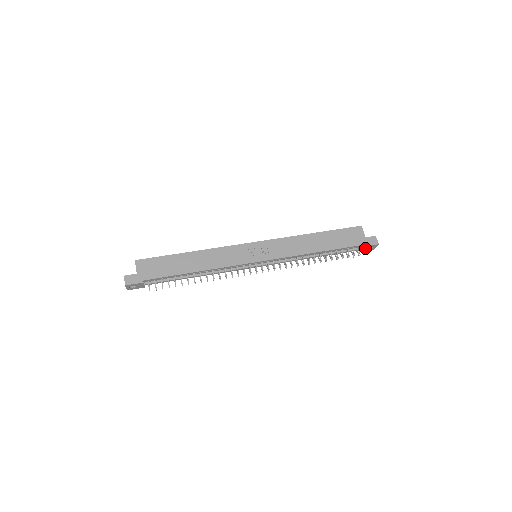
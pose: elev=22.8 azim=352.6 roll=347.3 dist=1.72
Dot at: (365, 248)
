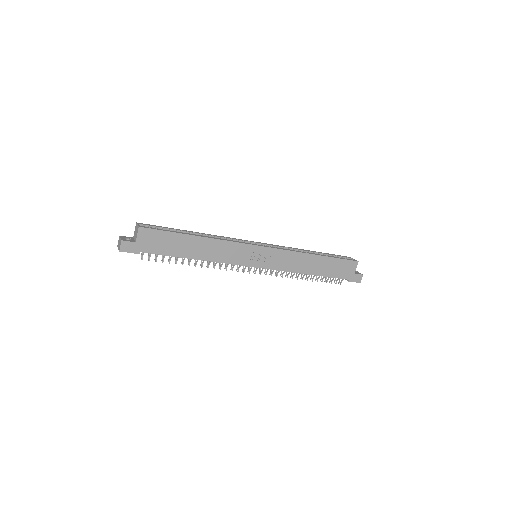
Dot at: occluded
